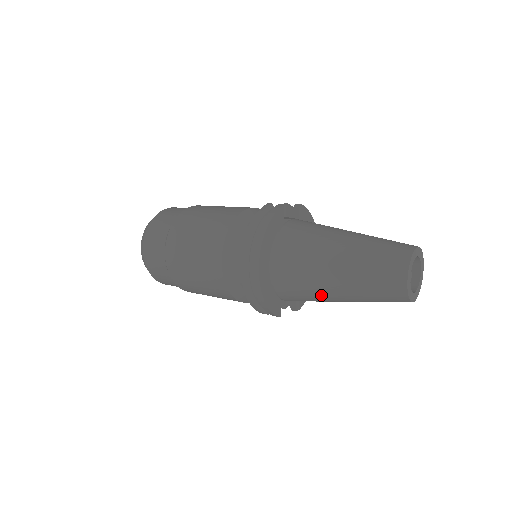
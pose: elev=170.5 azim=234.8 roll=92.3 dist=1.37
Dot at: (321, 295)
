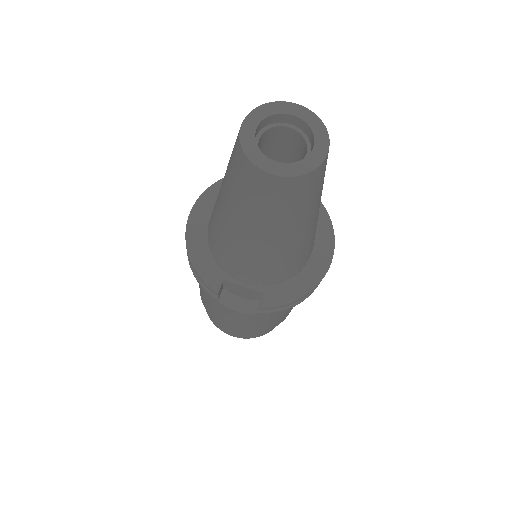
Dot at: (222, 227)
